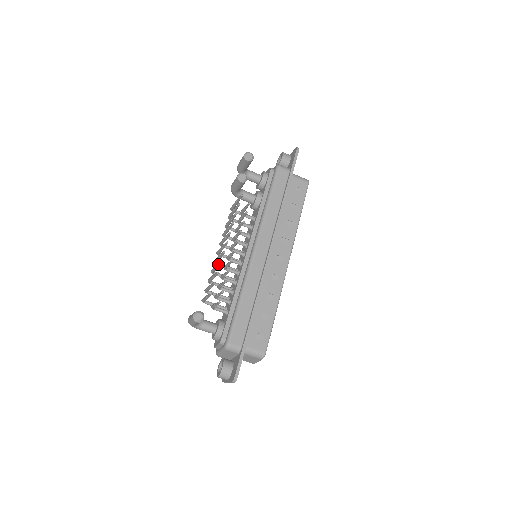
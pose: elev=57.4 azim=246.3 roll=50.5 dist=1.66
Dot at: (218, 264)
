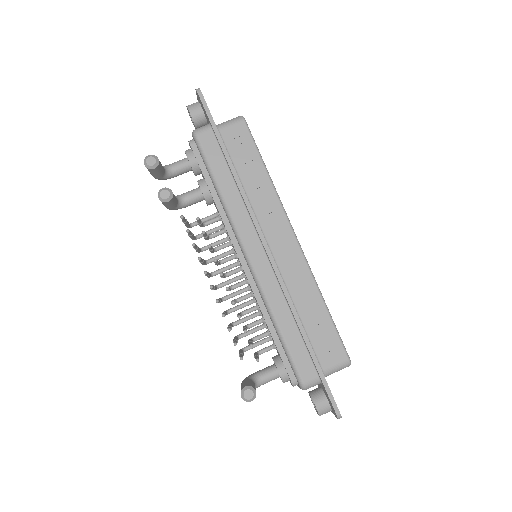
Dot at: occluded
